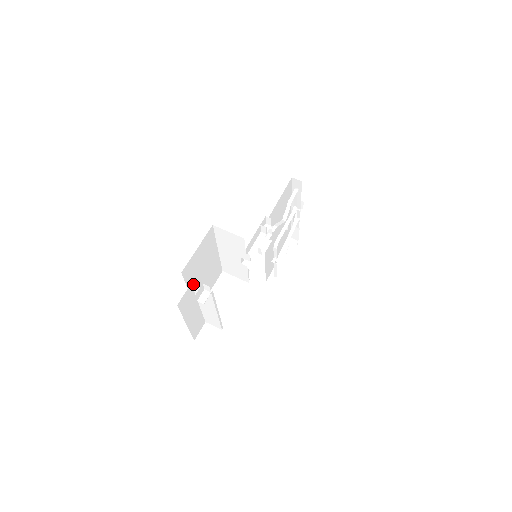
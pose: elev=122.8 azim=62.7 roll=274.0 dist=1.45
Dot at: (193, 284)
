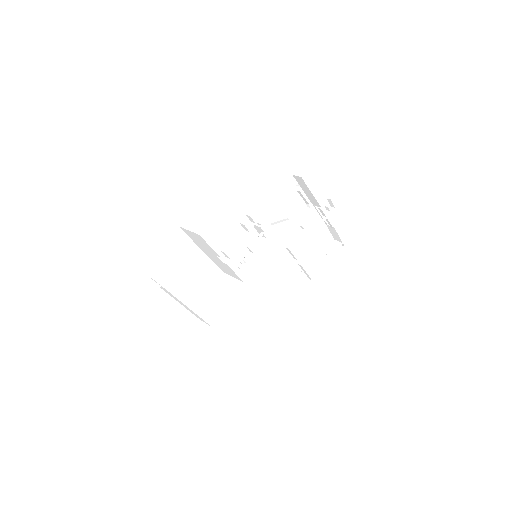
Dot at: occluded
